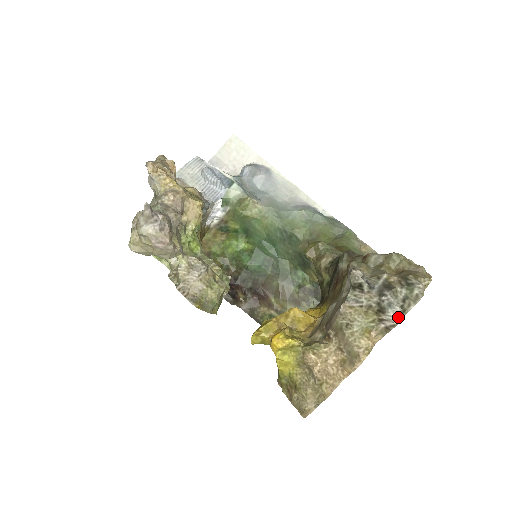
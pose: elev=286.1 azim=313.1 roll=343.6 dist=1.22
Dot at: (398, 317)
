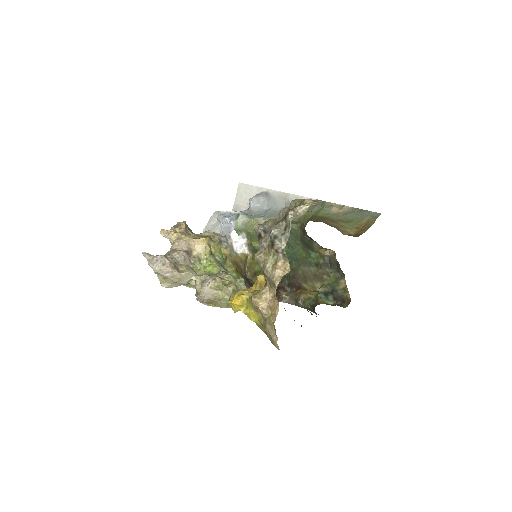
Dot at: (282, 243)
